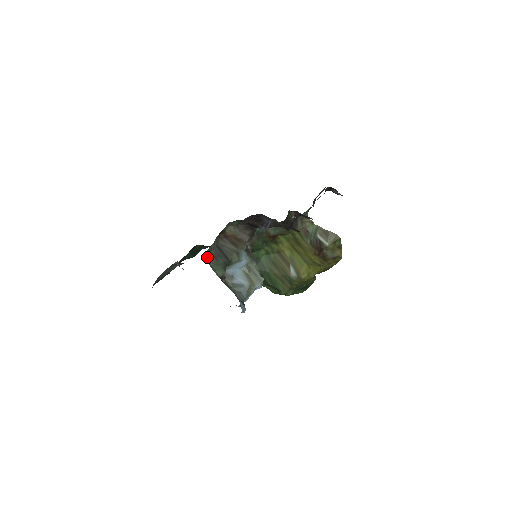
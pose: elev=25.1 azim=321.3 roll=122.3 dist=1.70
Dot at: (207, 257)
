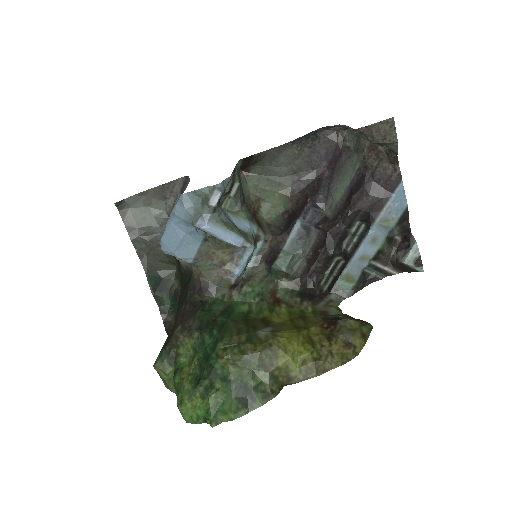
Dot at: (240, 168)
